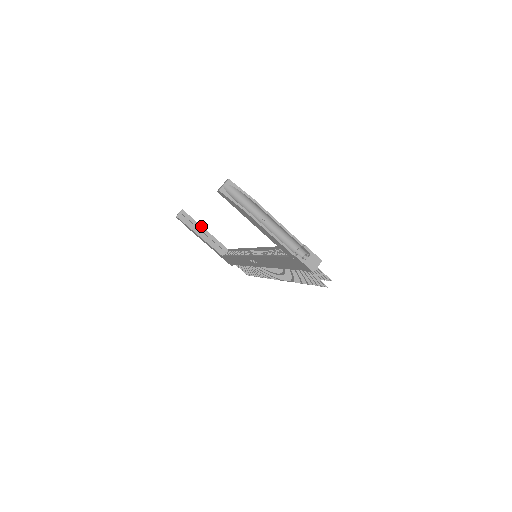
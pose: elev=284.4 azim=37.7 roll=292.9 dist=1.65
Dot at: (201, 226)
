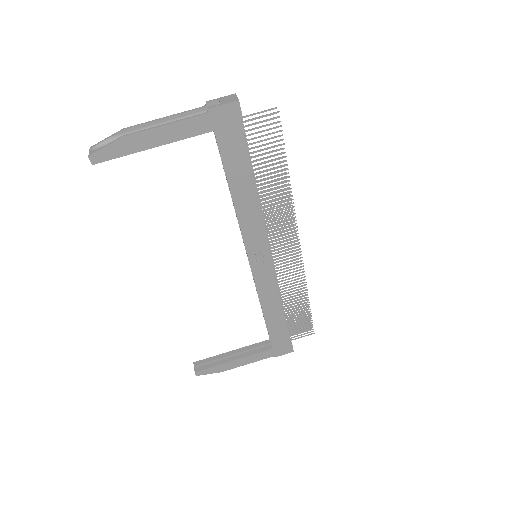
Dot at: (224, 353)
